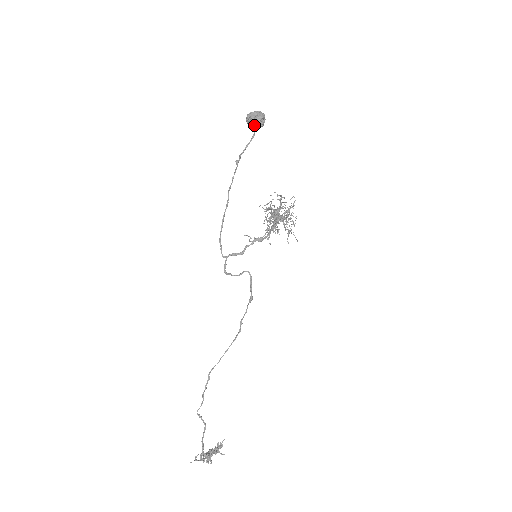
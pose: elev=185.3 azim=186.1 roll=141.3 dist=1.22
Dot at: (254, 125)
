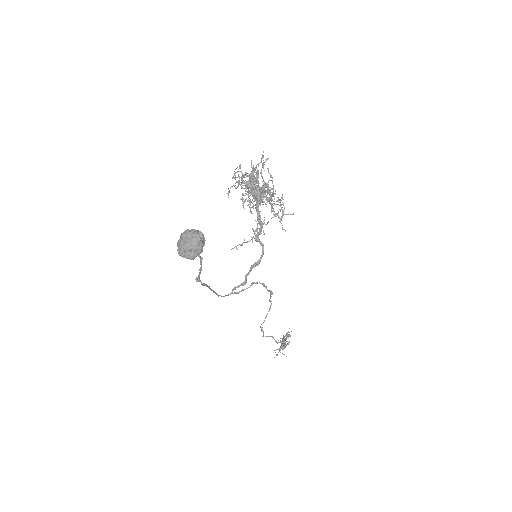
Dot at: (195, 256)
